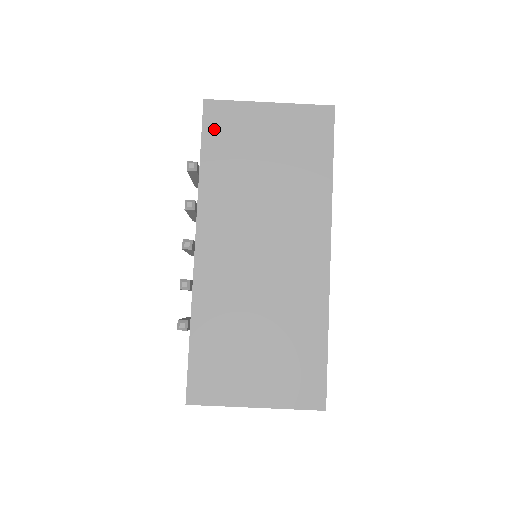
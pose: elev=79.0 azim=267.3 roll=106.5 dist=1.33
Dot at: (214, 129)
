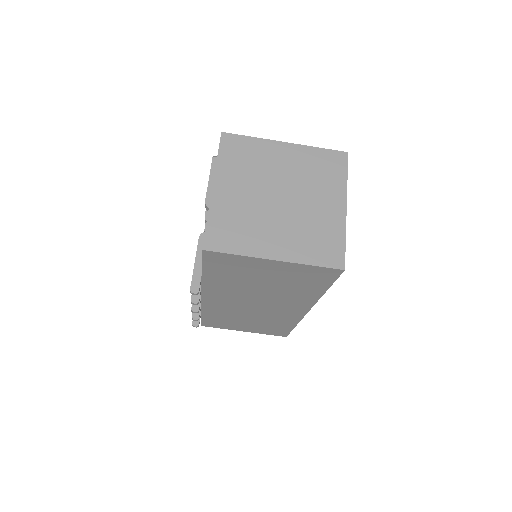
Dot at: (214, 264)
